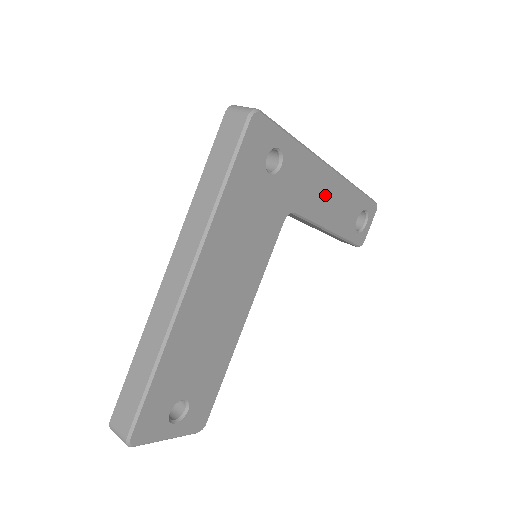
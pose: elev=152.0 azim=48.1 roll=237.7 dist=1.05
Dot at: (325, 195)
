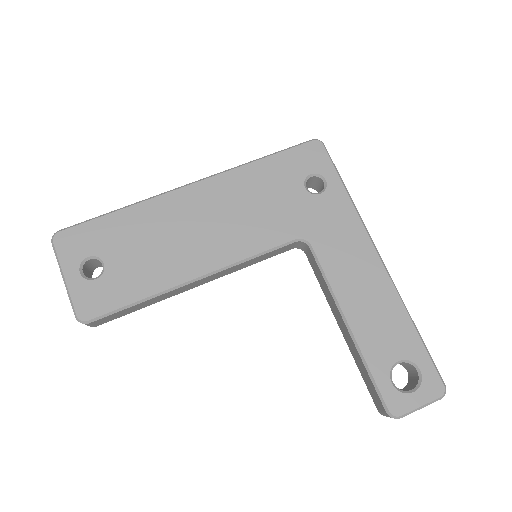
Dot at: (358, 273)
